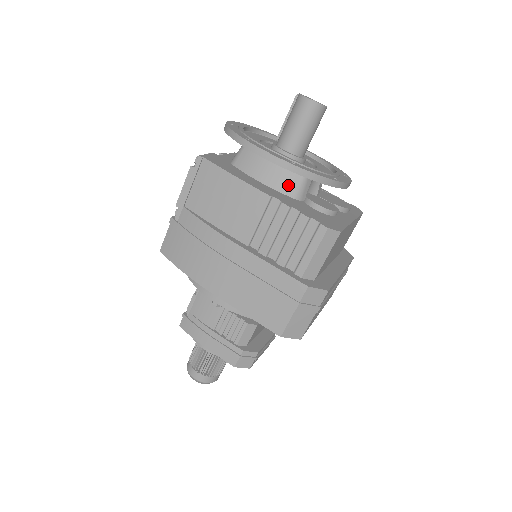
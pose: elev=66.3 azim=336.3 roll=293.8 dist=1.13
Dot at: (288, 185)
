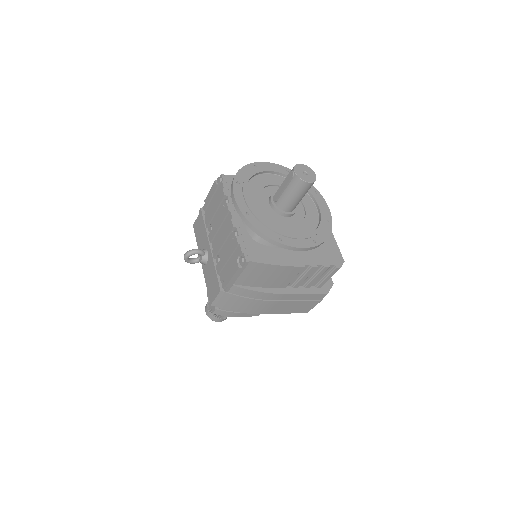
Dot at: occluded
